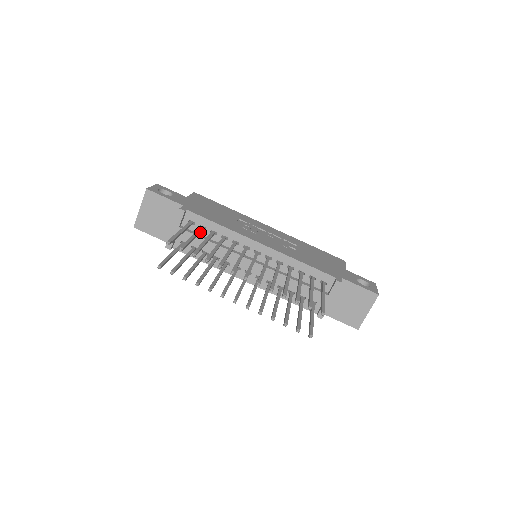
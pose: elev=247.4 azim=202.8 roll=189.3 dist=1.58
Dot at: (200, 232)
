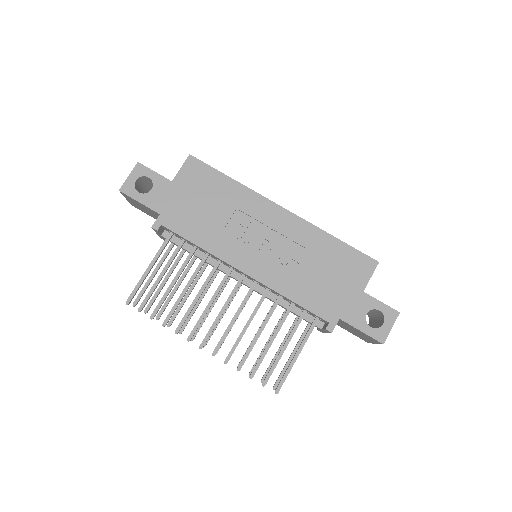
Dot at: (178, 251)
